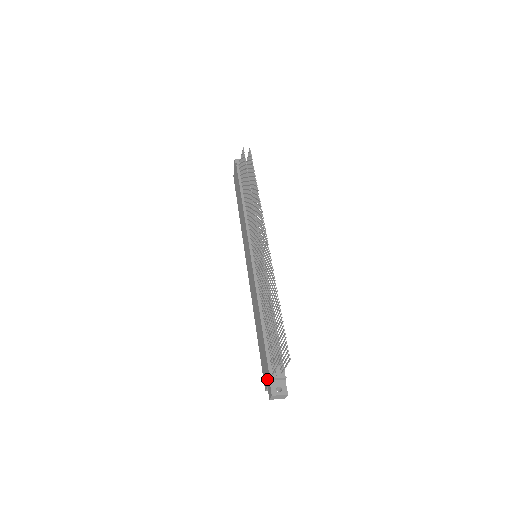
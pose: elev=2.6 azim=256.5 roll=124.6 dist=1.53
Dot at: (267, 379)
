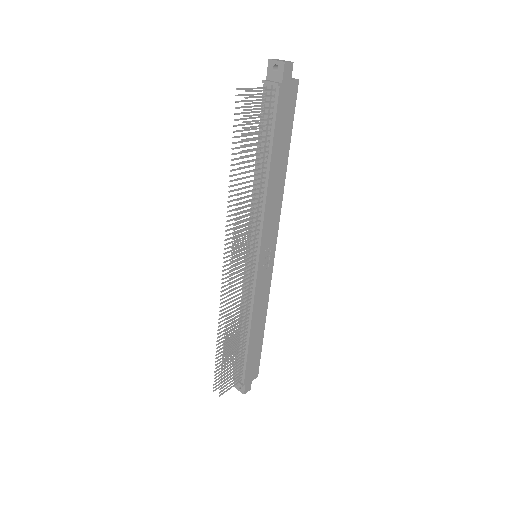
Dot at: occluded
